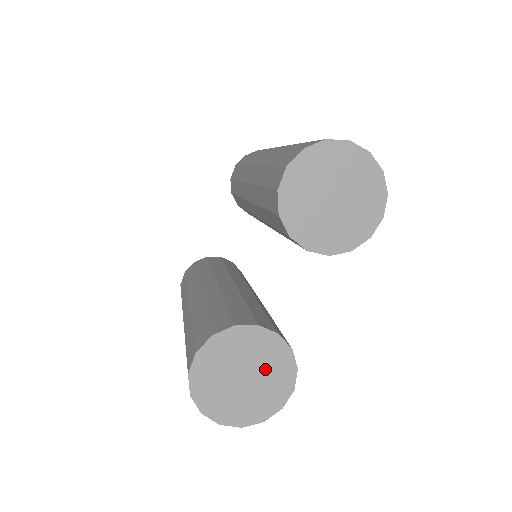
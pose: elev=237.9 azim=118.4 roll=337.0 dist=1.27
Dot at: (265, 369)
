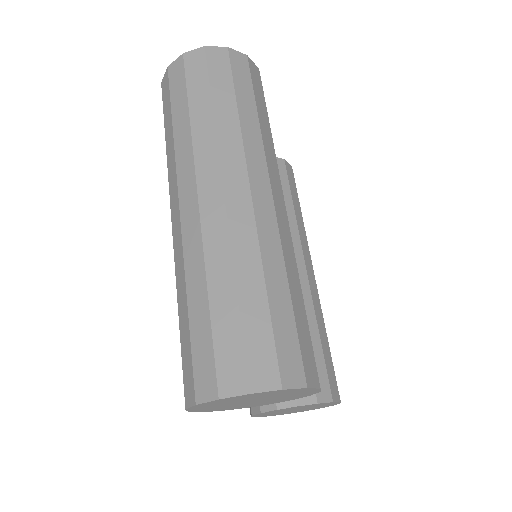
Dot at: (307, 407)
